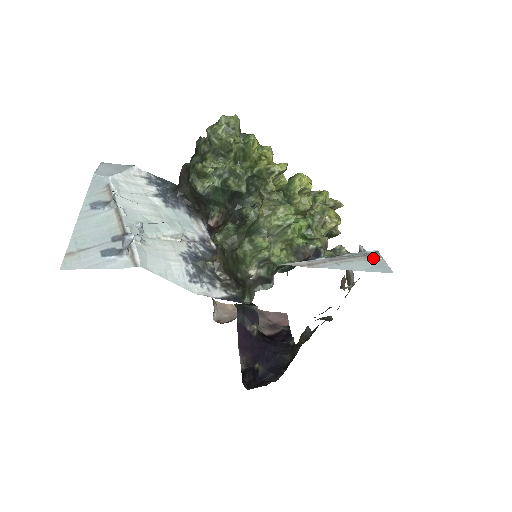
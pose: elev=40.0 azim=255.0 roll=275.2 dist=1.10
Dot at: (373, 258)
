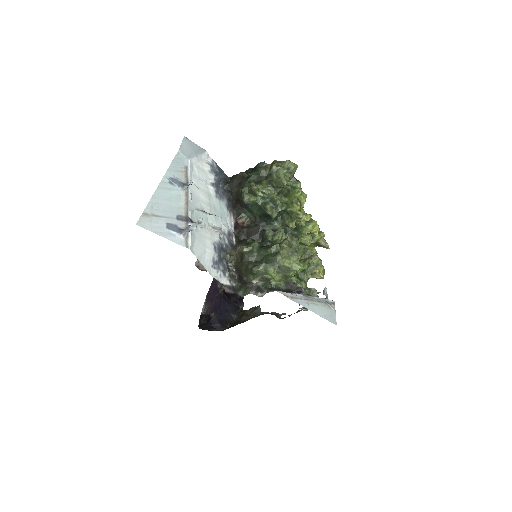
Dot at: (330, 307)
